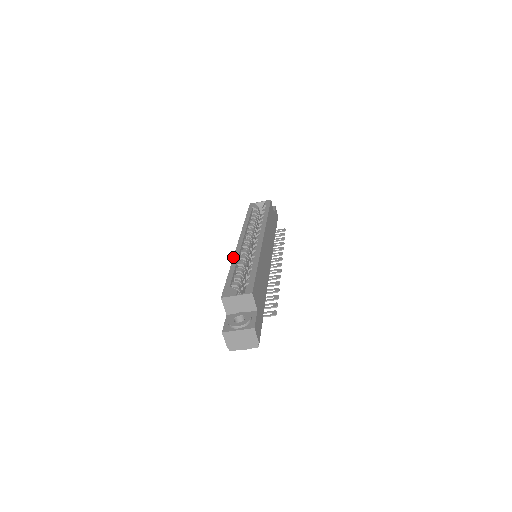
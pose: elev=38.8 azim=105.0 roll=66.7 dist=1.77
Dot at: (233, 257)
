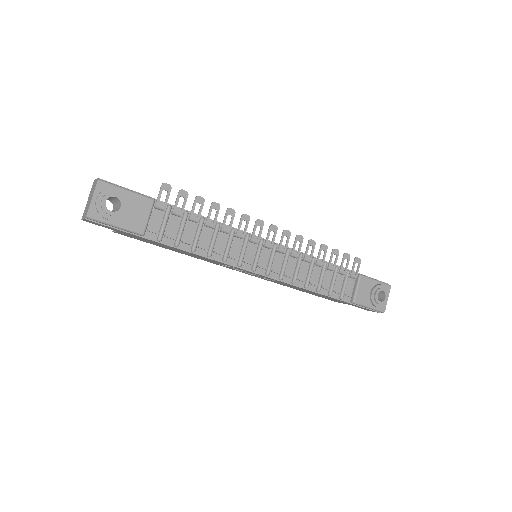
Dot at: occluded
